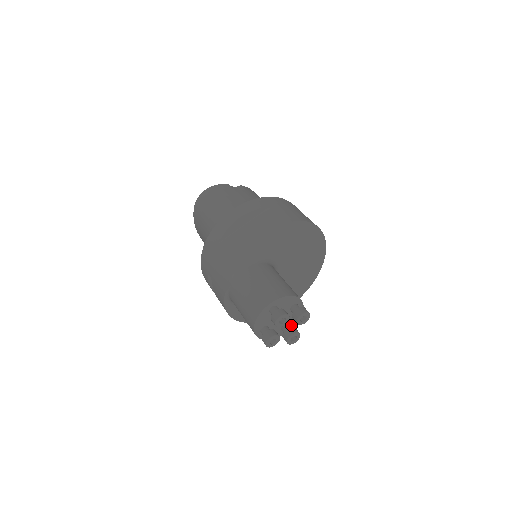
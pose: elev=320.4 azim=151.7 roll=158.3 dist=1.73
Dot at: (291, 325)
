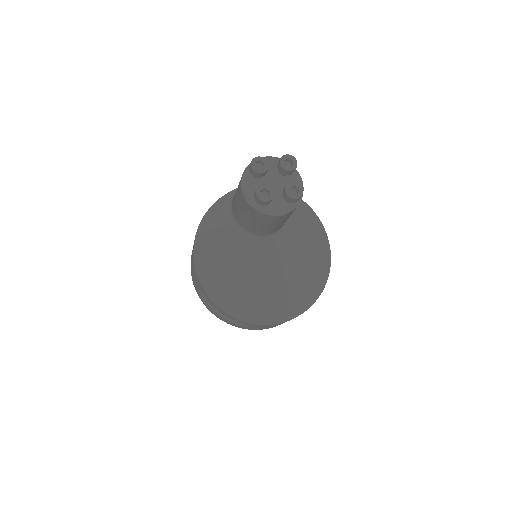
Dot at: (264, 209)
